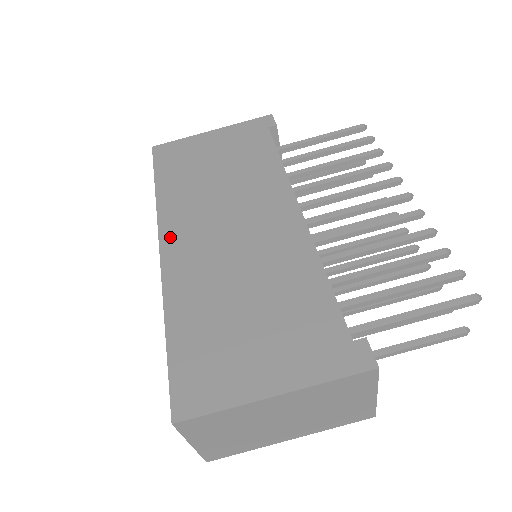
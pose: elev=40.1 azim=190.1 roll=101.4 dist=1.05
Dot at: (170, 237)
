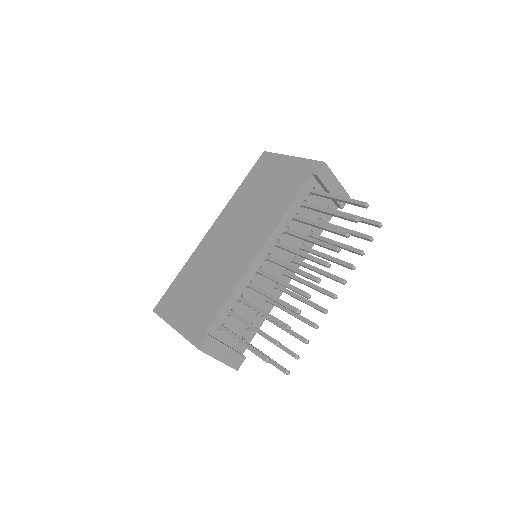
Dot at: (217, 225)
